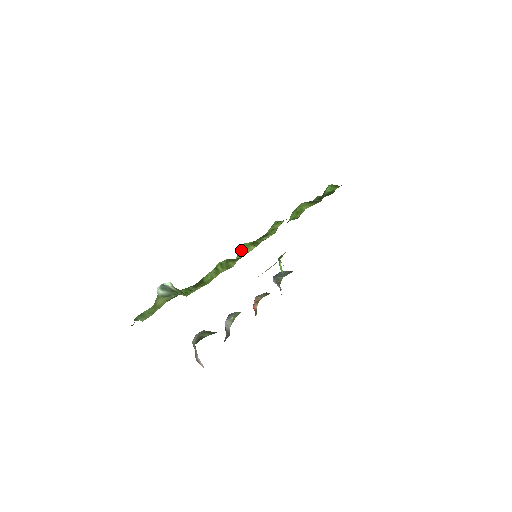
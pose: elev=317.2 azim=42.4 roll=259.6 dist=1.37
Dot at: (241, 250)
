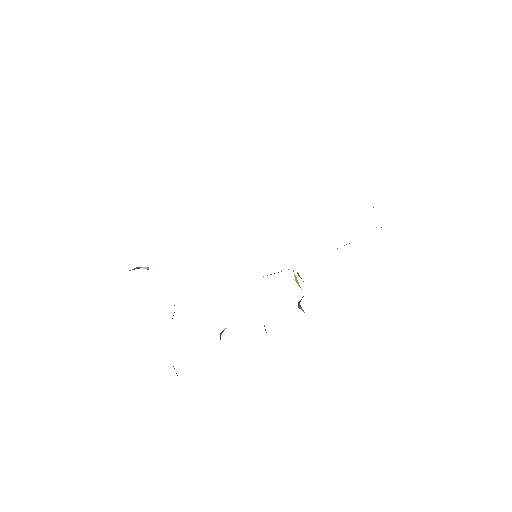
Dot at: occluded
